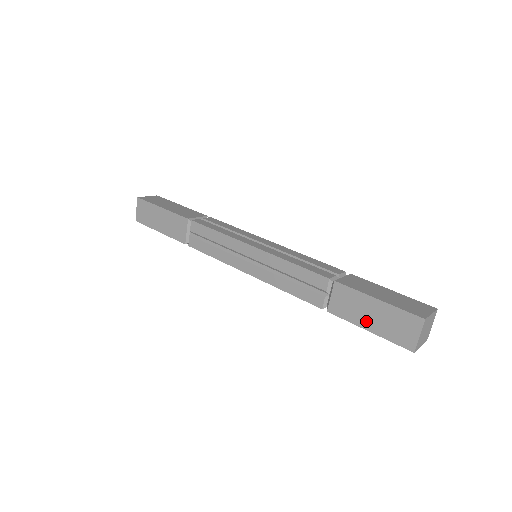
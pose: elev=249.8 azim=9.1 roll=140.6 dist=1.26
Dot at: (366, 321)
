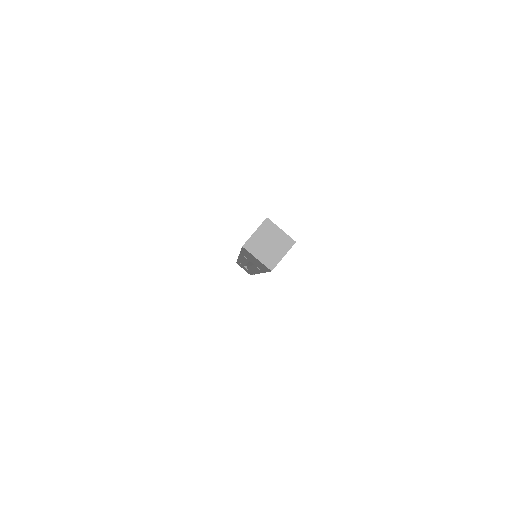
Dot at: occluded
